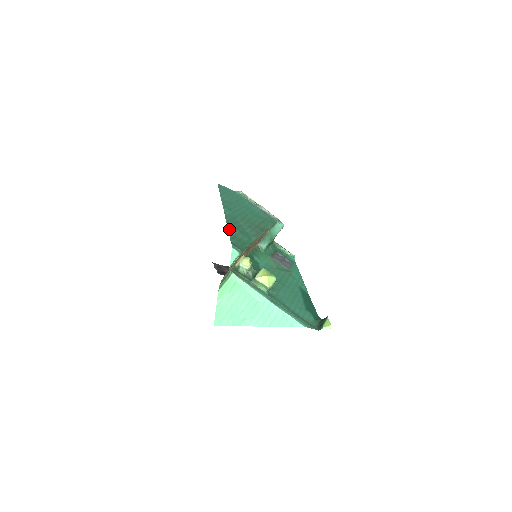
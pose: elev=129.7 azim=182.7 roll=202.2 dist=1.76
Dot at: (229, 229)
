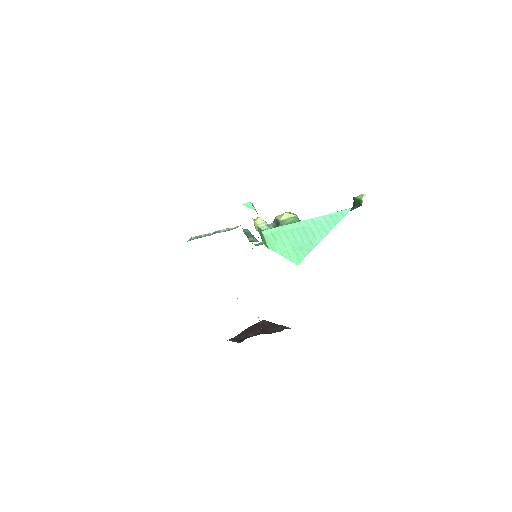
Dot at: occluded
